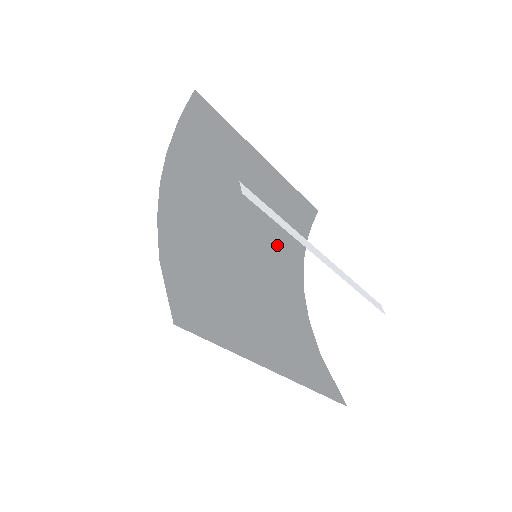
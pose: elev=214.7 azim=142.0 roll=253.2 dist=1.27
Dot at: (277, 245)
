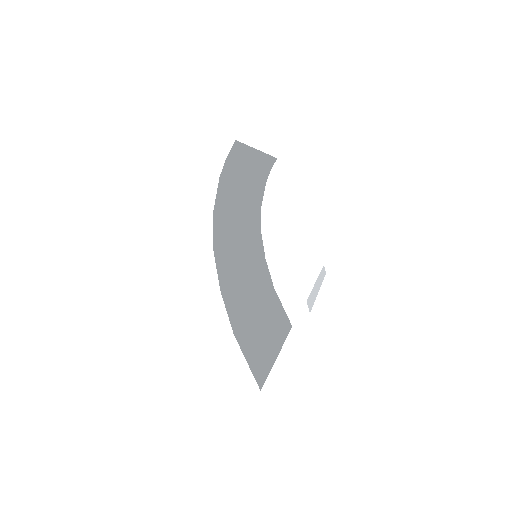
Dot at: (253, 212)
